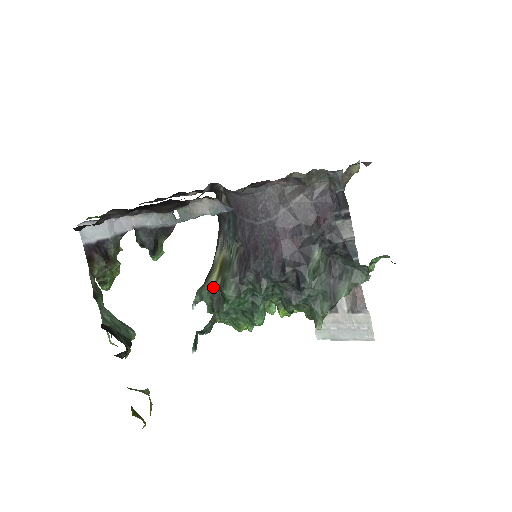
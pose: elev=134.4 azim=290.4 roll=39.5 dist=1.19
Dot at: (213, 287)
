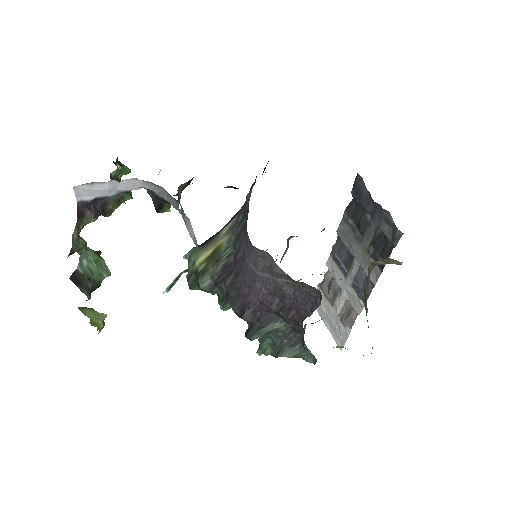
Dot at: (197, 266)
